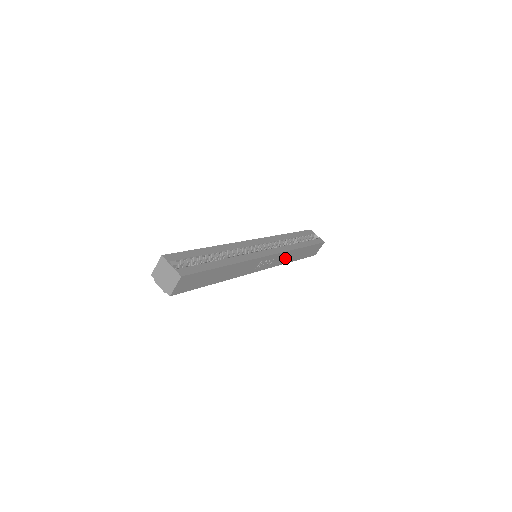
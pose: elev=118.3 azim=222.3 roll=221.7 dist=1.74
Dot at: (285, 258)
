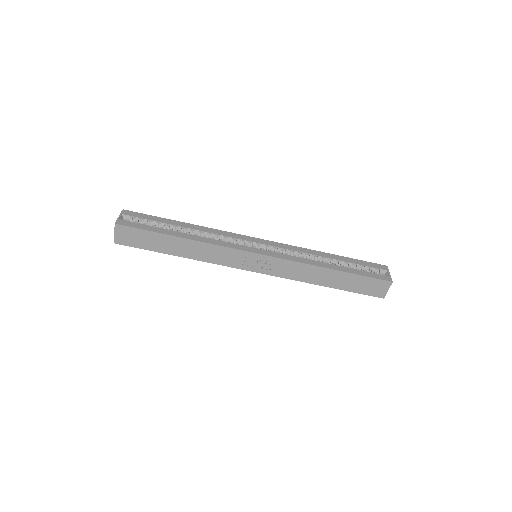
Dot at: (301, 273)
